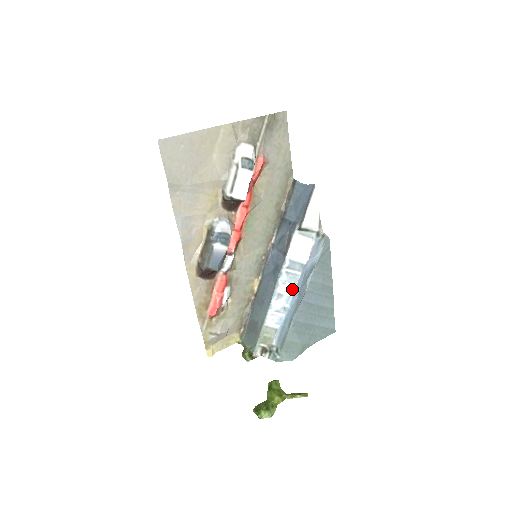
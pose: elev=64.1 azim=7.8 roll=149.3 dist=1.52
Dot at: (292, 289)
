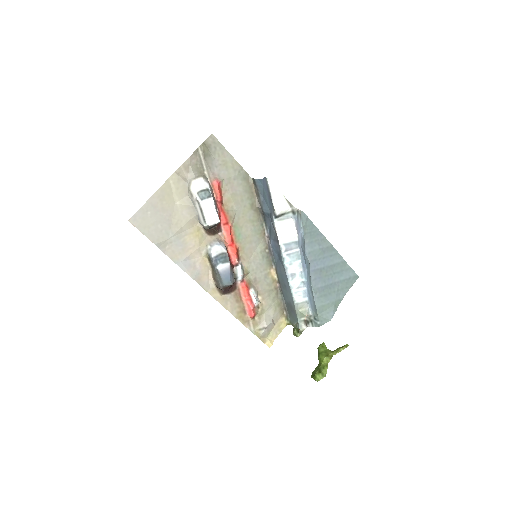
Dot at: (300, 265)
